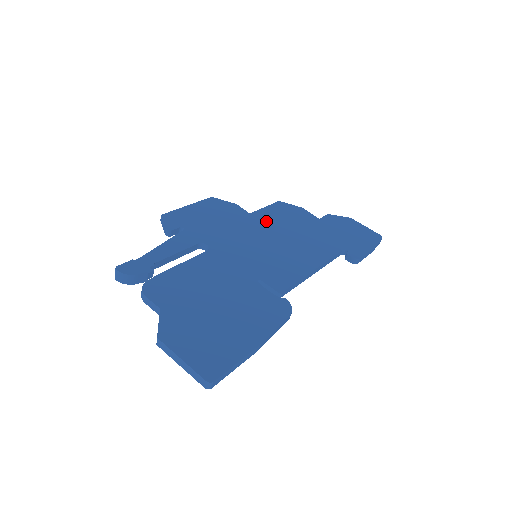
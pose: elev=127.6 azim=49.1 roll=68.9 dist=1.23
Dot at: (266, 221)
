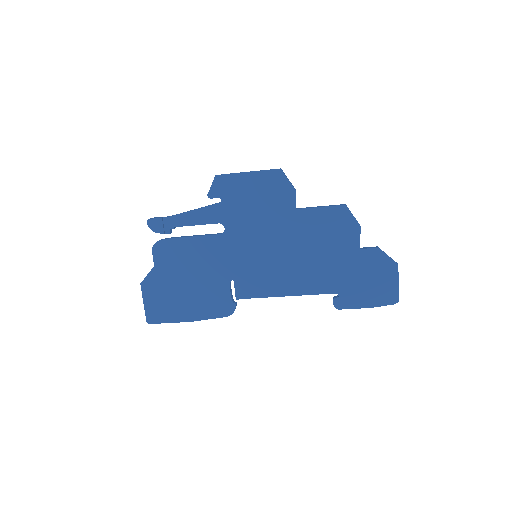
Dot at: (301, 226)
